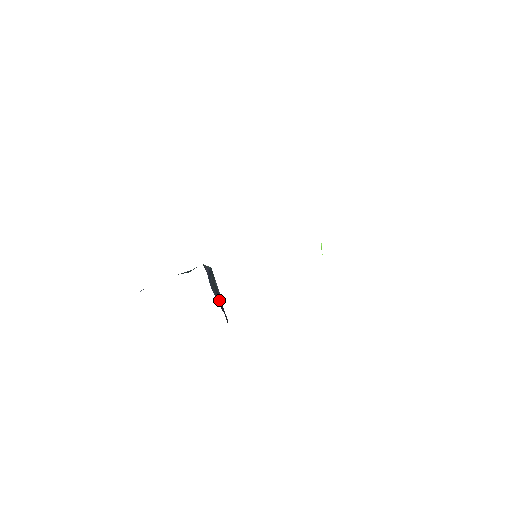
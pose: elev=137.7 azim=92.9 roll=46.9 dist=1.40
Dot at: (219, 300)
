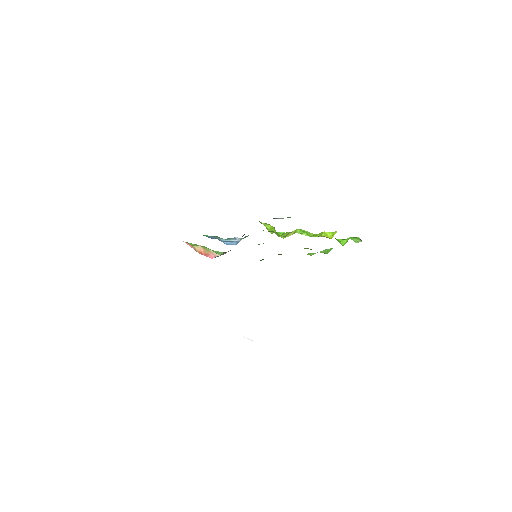
Dot at: occluded
